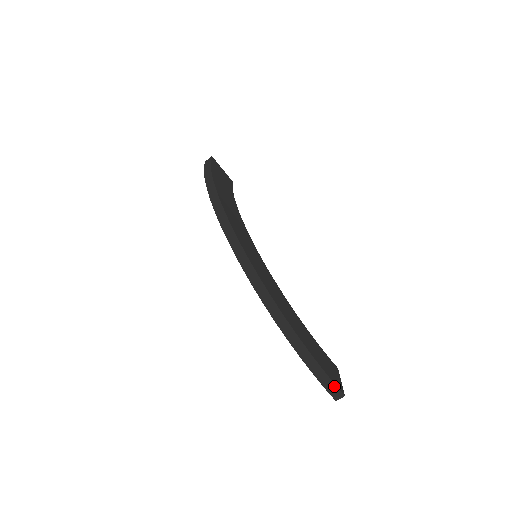
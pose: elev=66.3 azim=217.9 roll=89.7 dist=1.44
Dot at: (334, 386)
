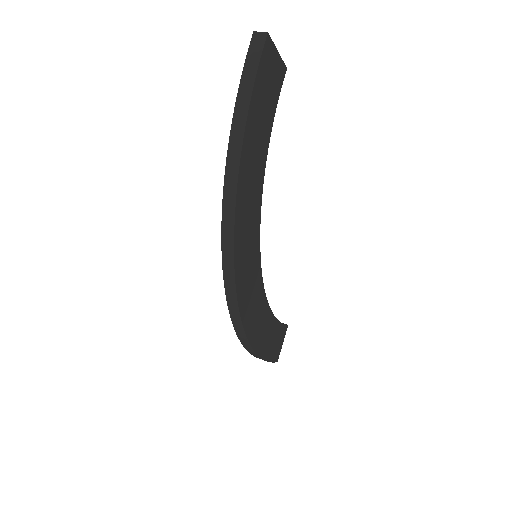
Dot at: occluded
